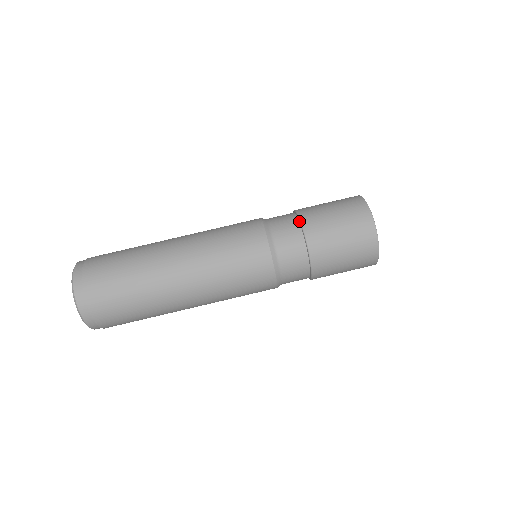
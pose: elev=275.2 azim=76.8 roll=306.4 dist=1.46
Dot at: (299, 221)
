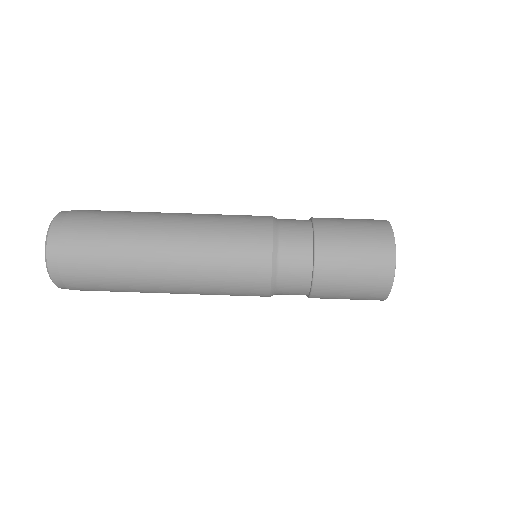
Dot at: (312, 225)
